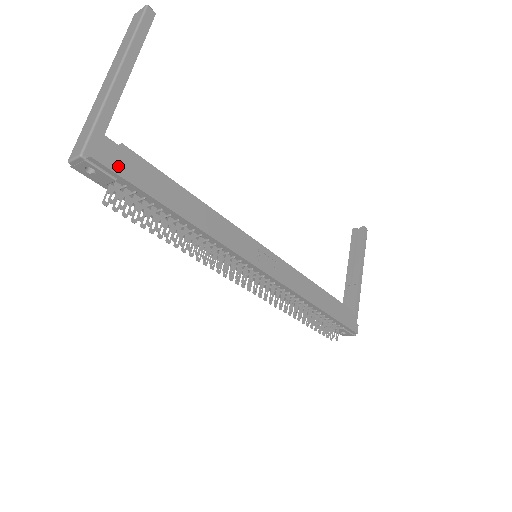
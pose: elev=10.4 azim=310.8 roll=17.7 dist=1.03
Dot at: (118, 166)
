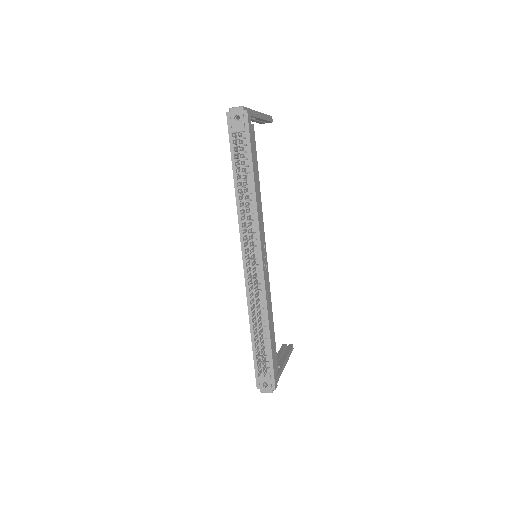
Dot at: (250, 127)
